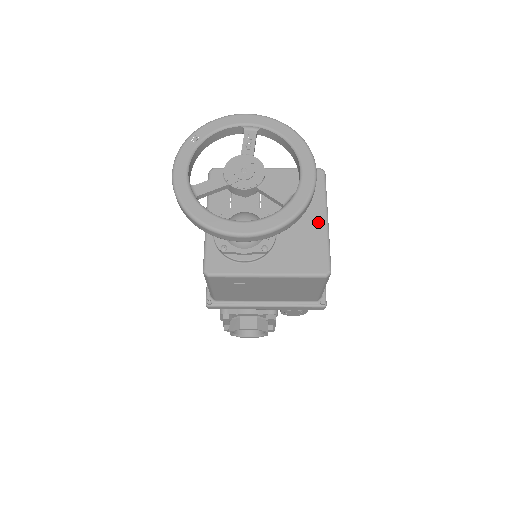
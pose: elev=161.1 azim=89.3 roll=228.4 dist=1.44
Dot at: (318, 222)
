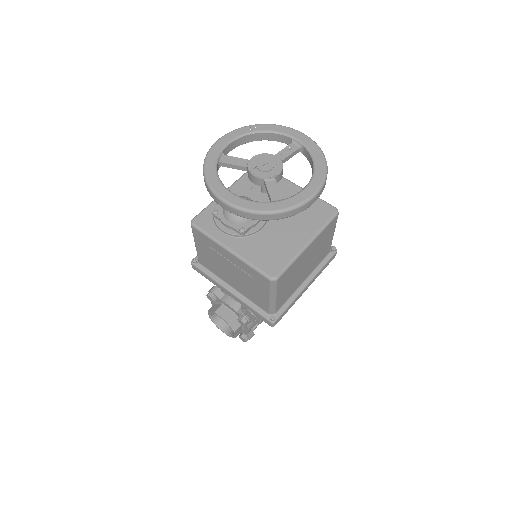
Dot at: (299, 241)
